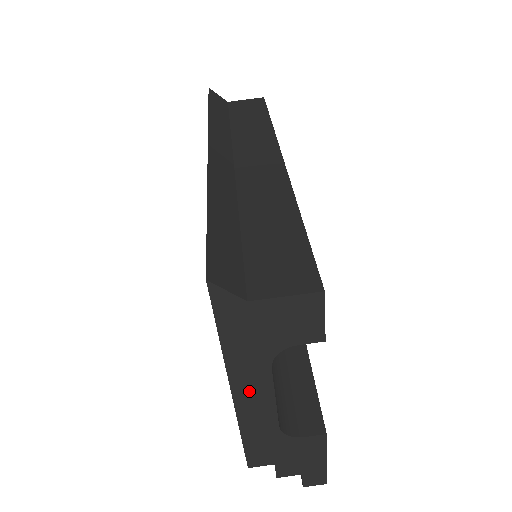
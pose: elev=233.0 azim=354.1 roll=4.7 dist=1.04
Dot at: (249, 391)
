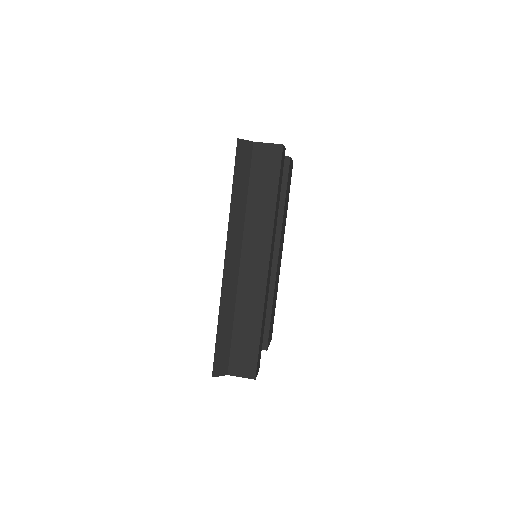
Dot at: occluded
